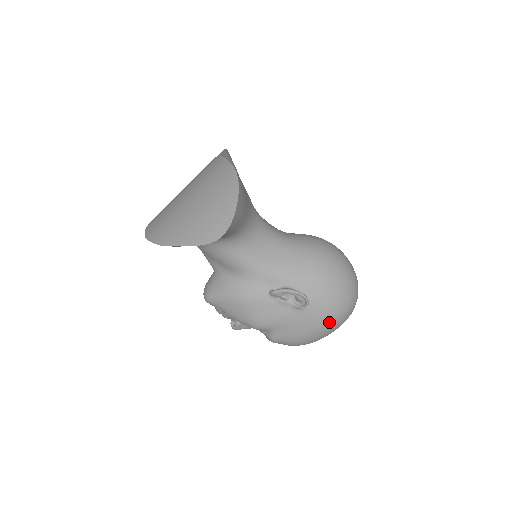
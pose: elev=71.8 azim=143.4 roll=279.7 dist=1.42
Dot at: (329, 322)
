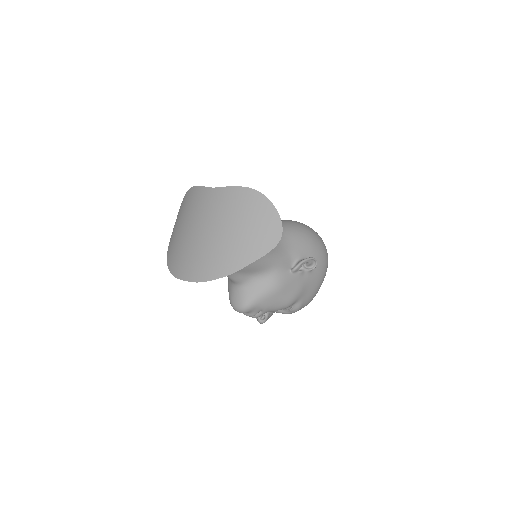
Dot at: (325, 271)
